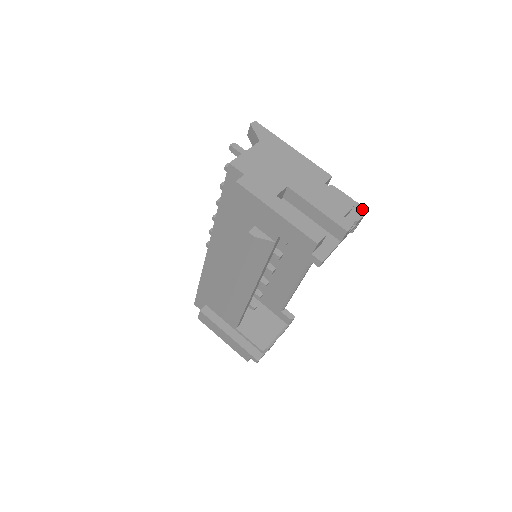
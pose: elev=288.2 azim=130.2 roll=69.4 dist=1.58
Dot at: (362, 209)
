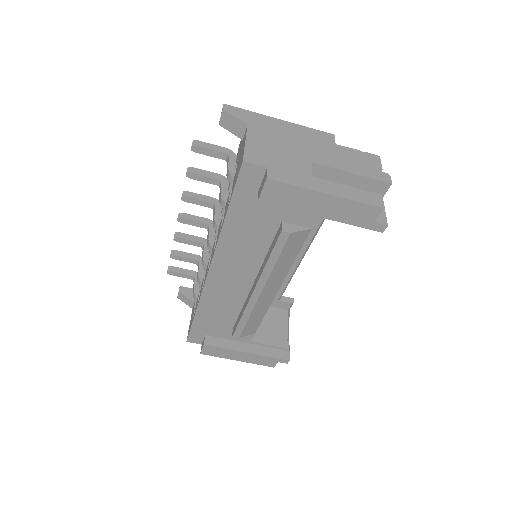
Dot at: (375, 157)
